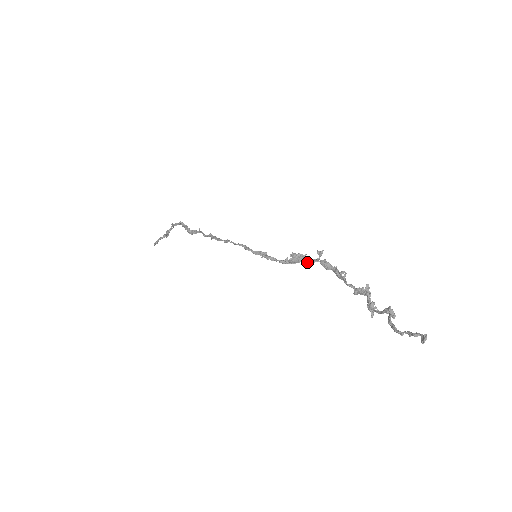
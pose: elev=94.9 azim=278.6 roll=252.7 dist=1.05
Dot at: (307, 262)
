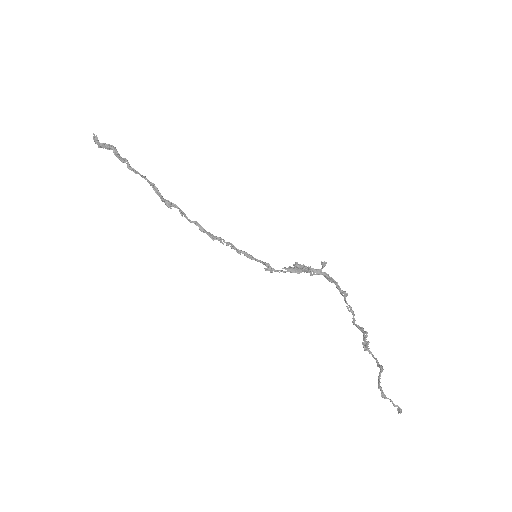
Dot at: (310, 273)
